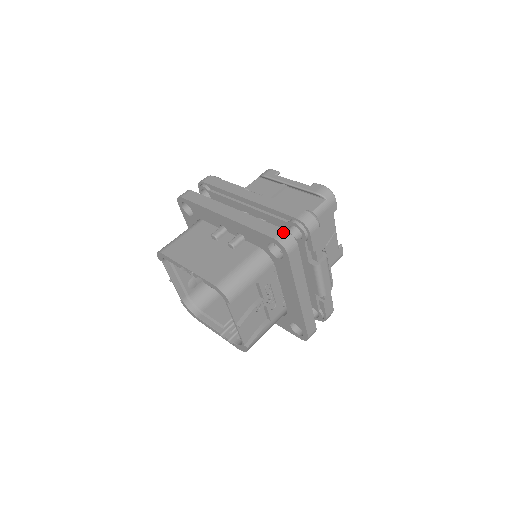
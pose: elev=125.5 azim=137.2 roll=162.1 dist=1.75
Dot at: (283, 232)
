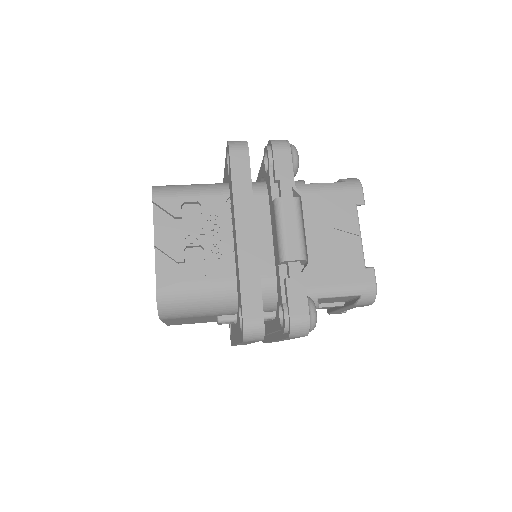
Dot at: occluded
